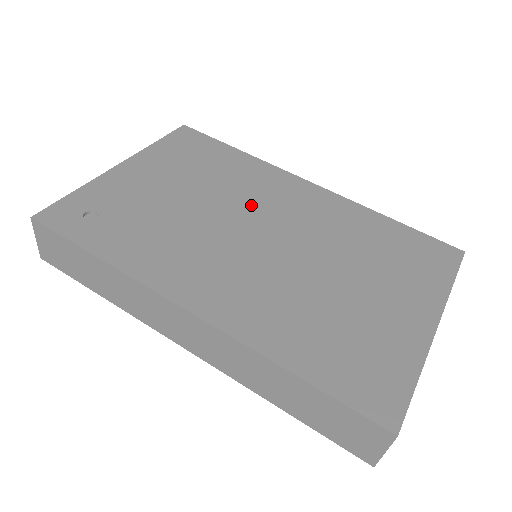
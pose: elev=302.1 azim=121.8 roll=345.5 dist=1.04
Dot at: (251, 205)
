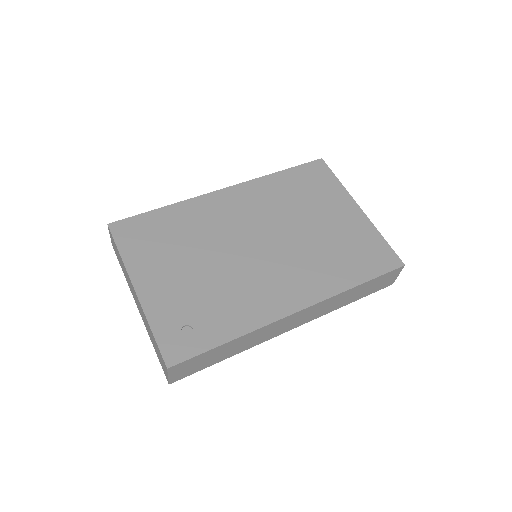
Dot at: (228, 234)
